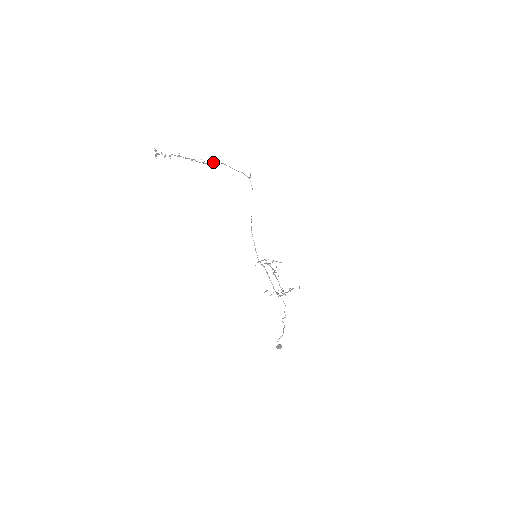
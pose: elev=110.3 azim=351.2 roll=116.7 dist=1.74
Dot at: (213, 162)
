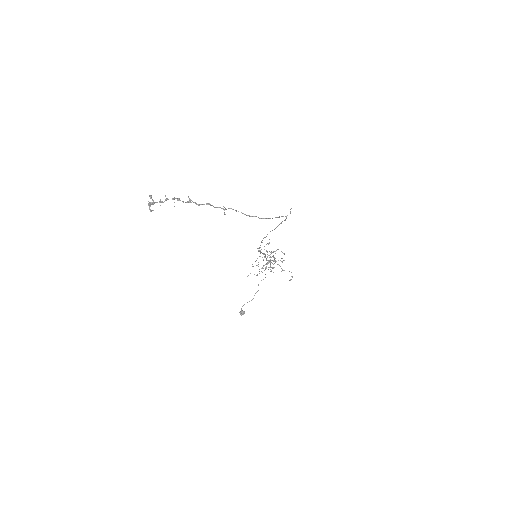
Dot at: occluded
